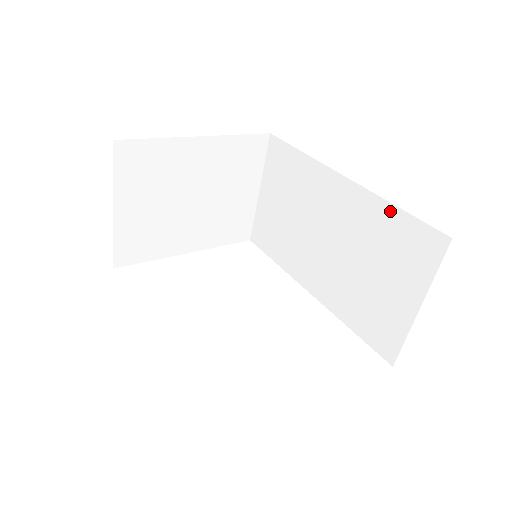
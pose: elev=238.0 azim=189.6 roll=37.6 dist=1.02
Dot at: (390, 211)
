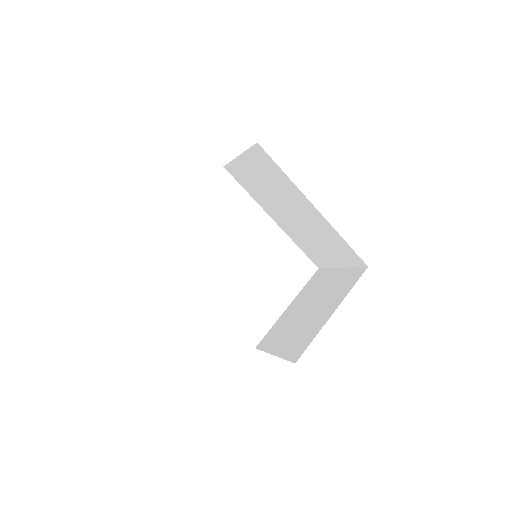
Dot at: (340, 238)
